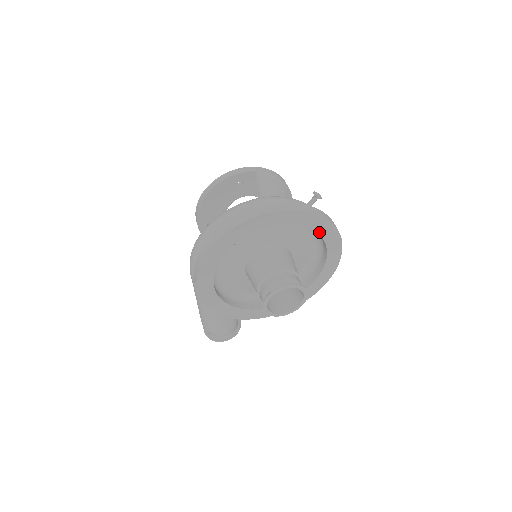
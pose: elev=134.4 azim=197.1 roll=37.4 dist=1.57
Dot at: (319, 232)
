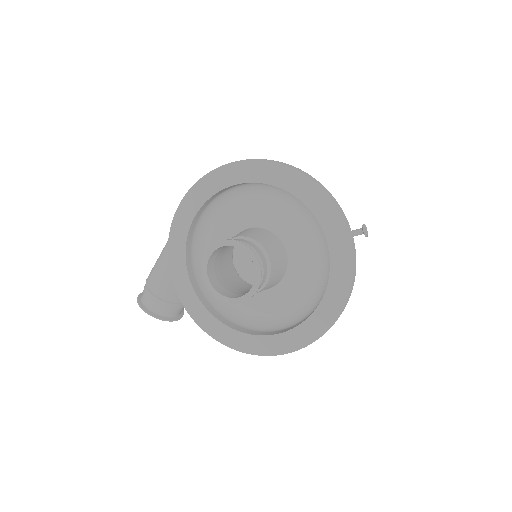
Dot at: (332, 261)
